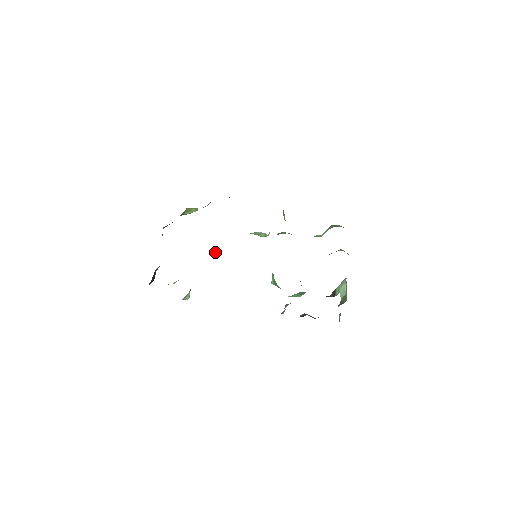
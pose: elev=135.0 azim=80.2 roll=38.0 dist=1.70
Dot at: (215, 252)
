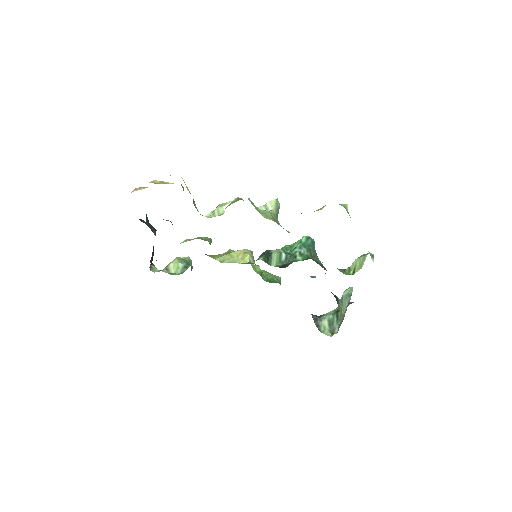
Dot at: occluded
